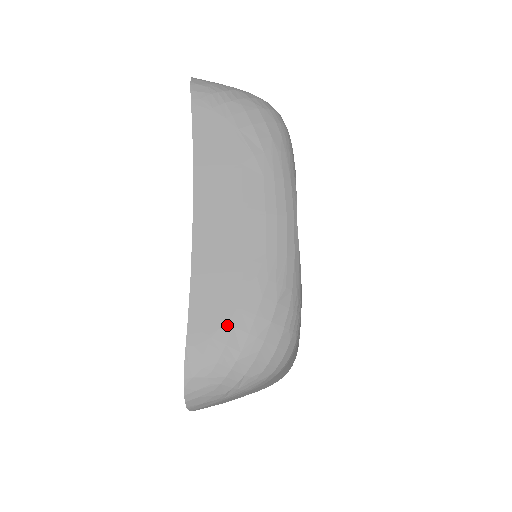
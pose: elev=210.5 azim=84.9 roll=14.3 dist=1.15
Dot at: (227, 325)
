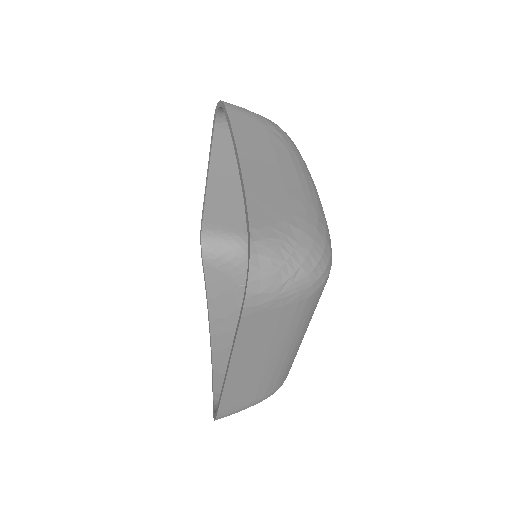
Dot at: (283, 221)
